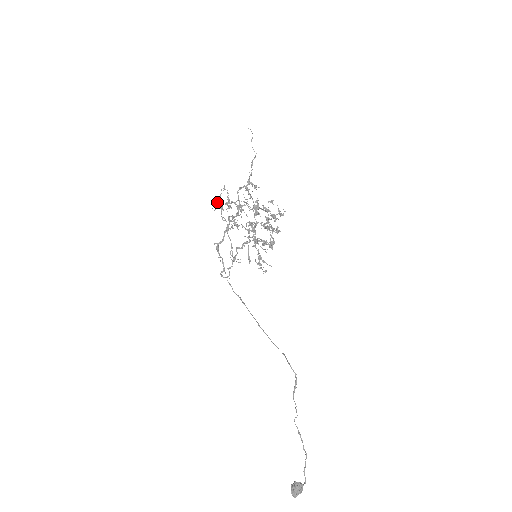
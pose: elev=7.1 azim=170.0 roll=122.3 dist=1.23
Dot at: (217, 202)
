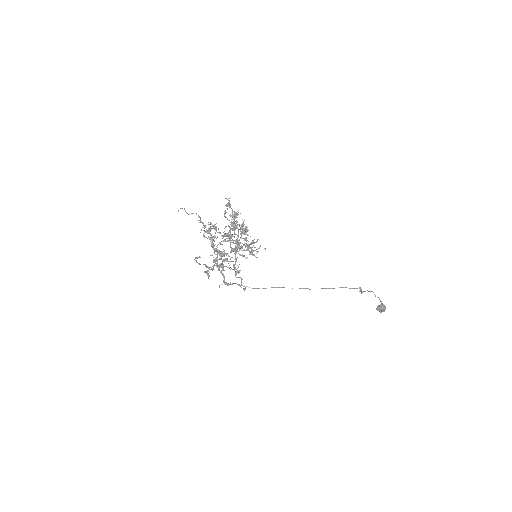
Dot at: (207, 273)
